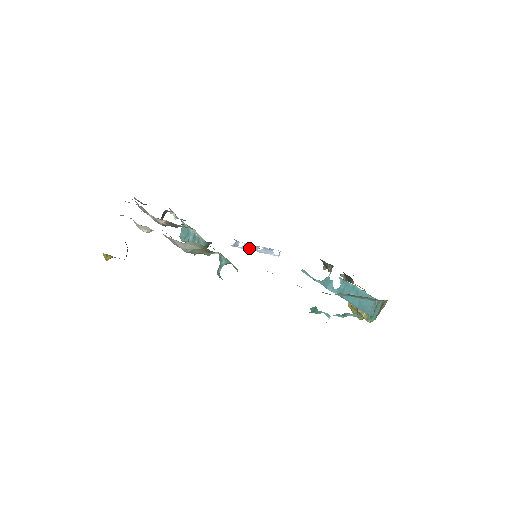
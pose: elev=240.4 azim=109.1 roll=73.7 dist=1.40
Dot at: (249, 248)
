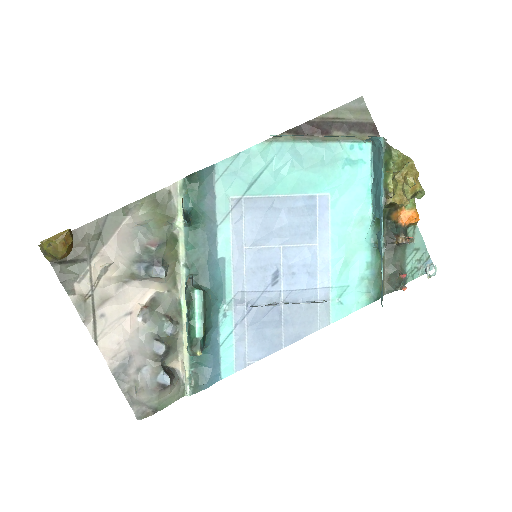
Dot at: (275, 305)
